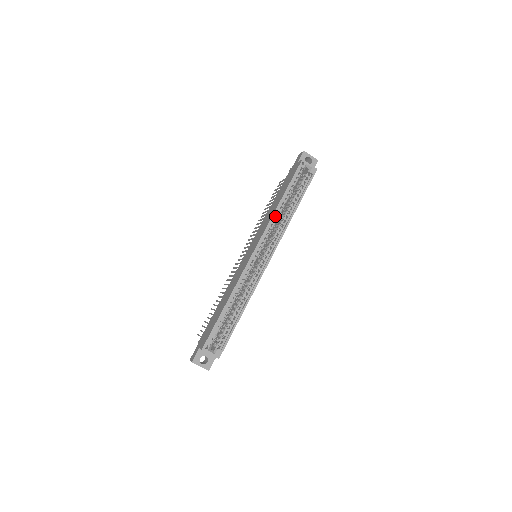
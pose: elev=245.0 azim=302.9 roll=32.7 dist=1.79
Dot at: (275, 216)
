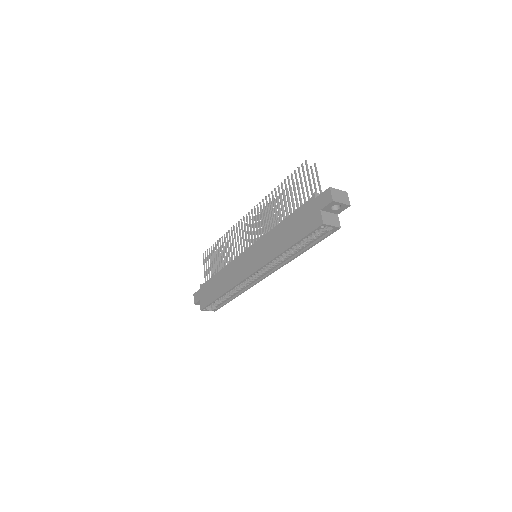
Dot at: (277, 256)
